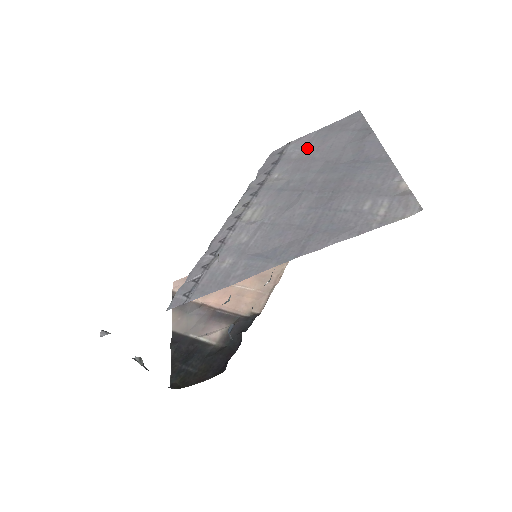
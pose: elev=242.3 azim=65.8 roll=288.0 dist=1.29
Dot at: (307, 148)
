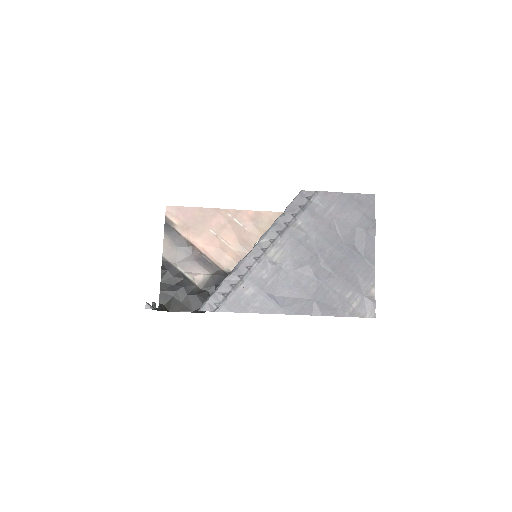
Dot at: (328, 208)
